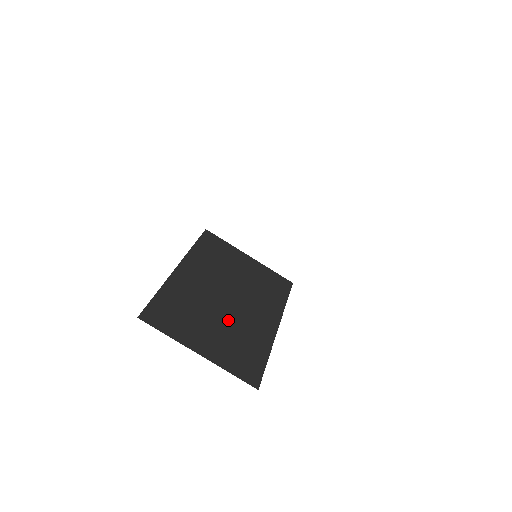
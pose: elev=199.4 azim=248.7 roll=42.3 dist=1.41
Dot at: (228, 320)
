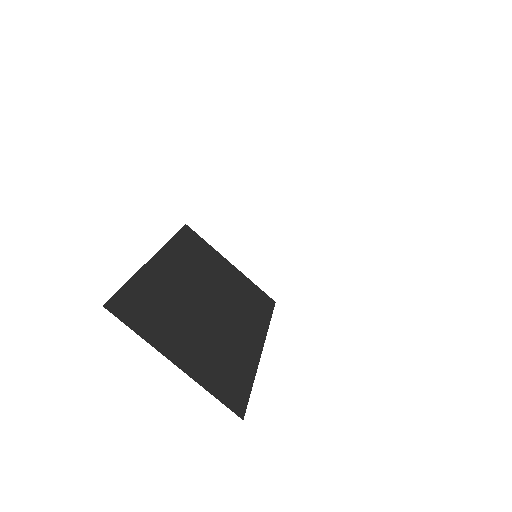
Dot at: (209, 329)
